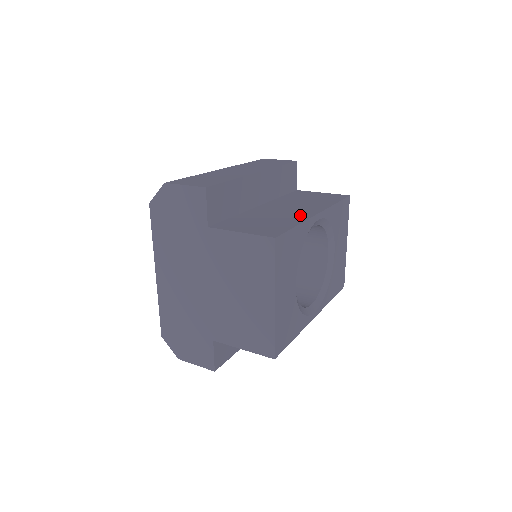
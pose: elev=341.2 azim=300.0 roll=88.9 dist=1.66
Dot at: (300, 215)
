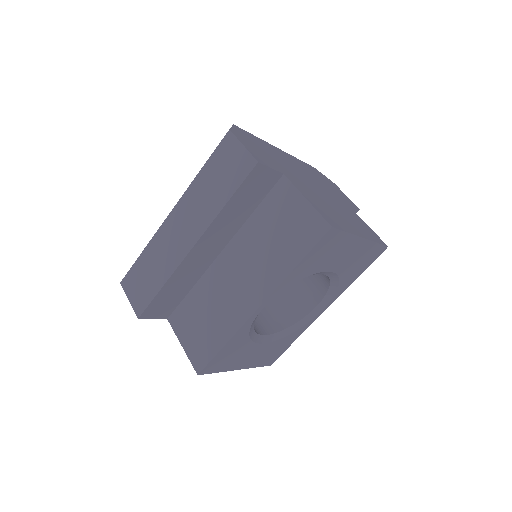
Dot at: (239, 311)
